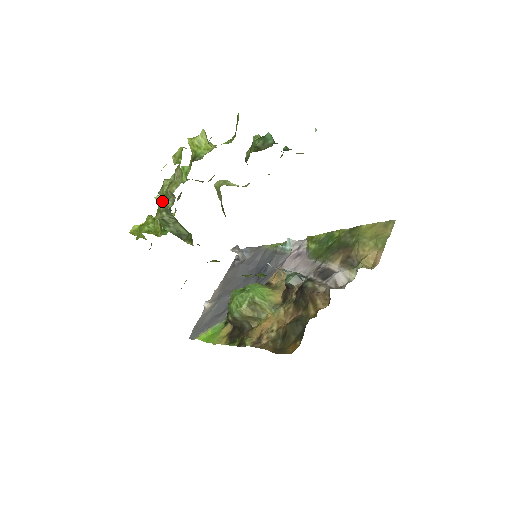
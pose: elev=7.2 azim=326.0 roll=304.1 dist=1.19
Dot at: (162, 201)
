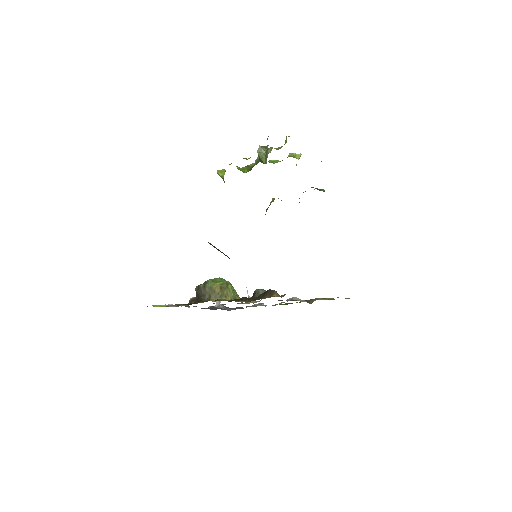
Dot at: occluded
